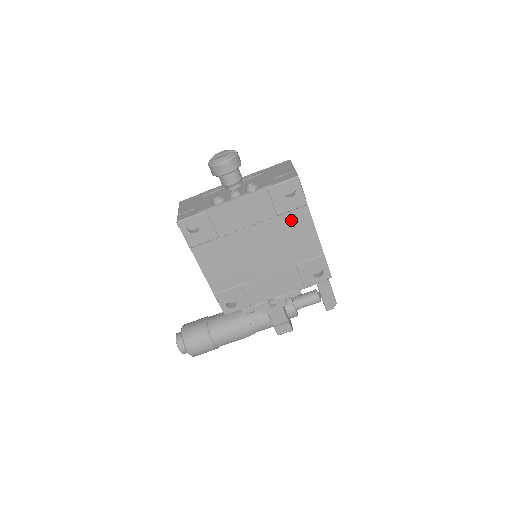
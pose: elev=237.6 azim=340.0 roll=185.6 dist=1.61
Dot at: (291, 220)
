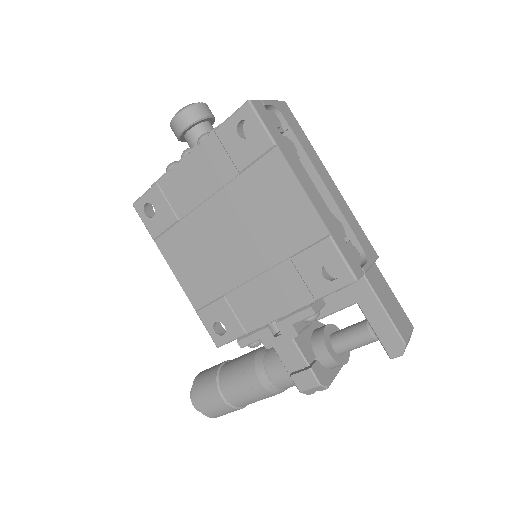
Dot at: (261, 177)
